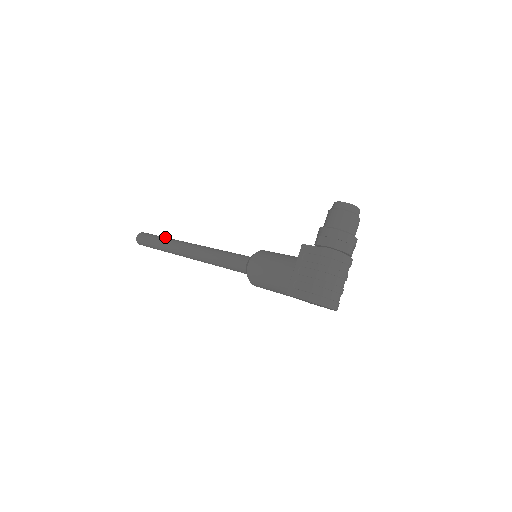
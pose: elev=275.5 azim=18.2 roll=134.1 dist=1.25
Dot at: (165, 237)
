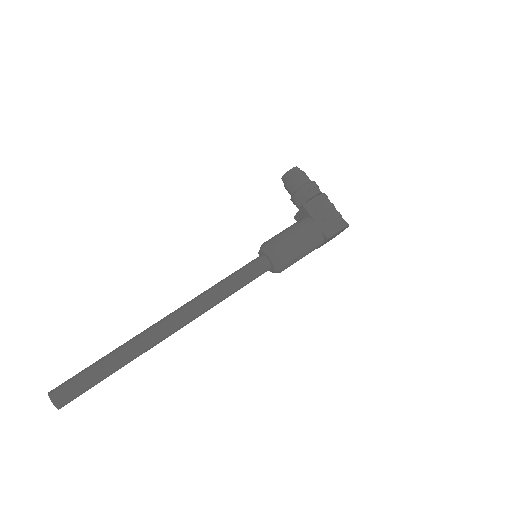
Dot at: (110, 352)
